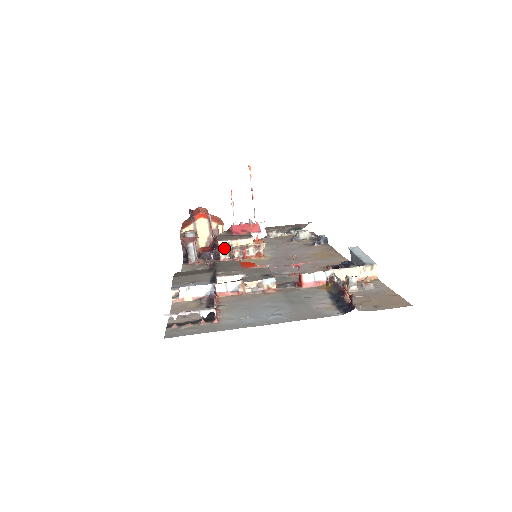
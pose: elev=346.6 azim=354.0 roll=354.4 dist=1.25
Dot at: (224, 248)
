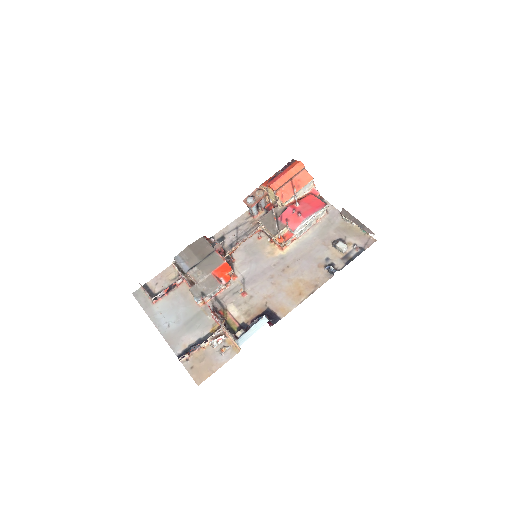
Dot at: (261, 226)
